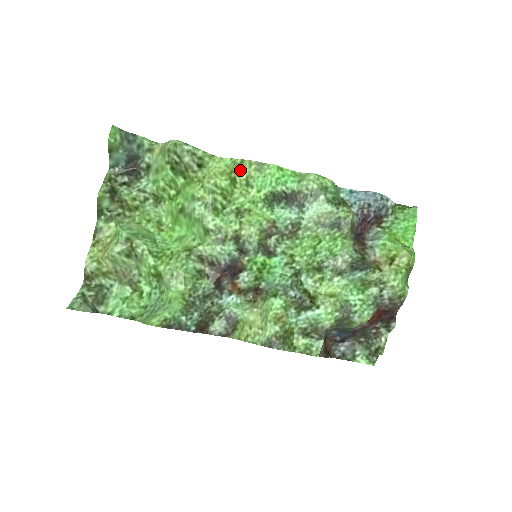
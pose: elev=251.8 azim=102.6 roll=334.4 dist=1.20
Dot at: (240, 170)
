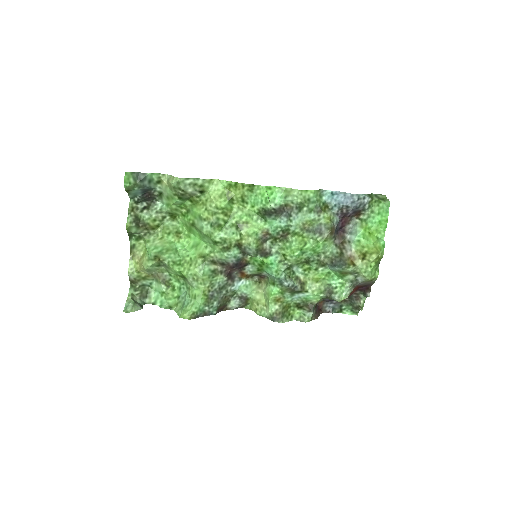
Dot at: (235, 191)
